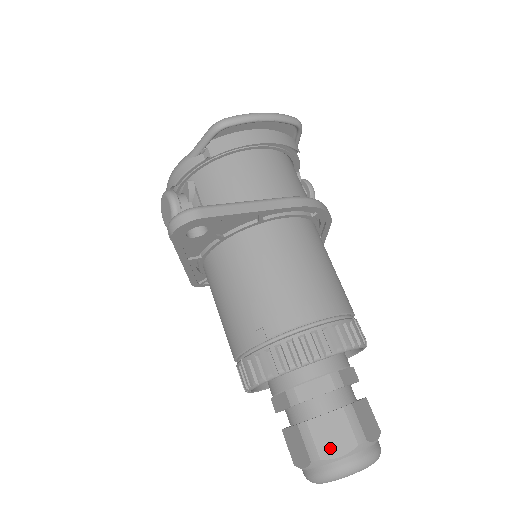
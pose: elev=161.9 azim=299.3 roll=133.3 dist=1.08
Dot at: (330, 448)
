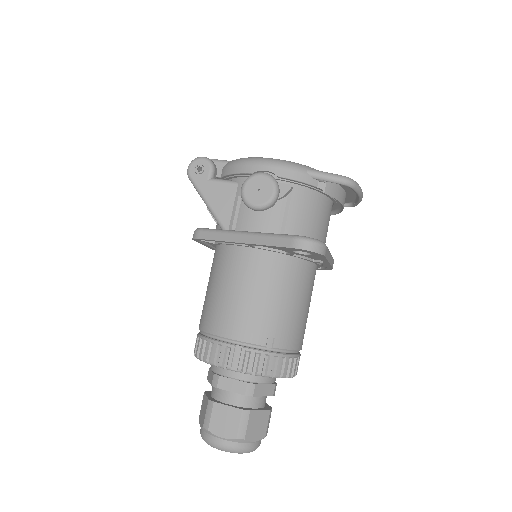
Dot at: (253, 434)
